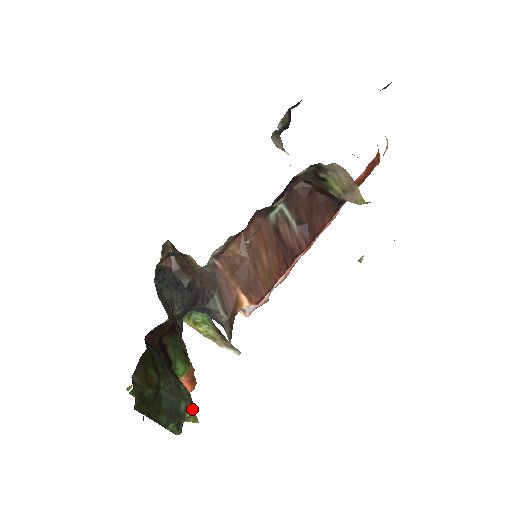
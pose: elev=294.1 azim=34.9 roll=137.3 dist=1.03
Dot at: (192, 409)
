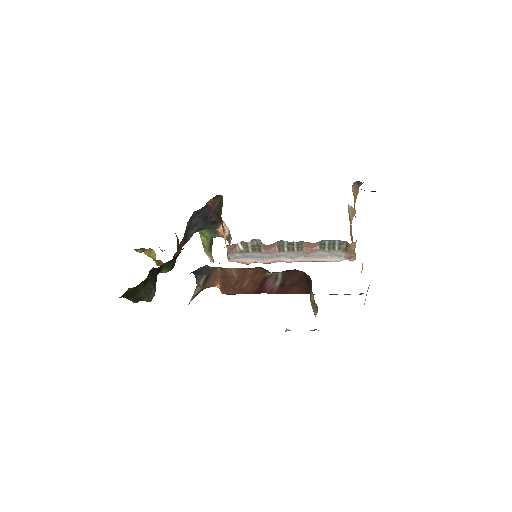
Dot at: (150, 301)
